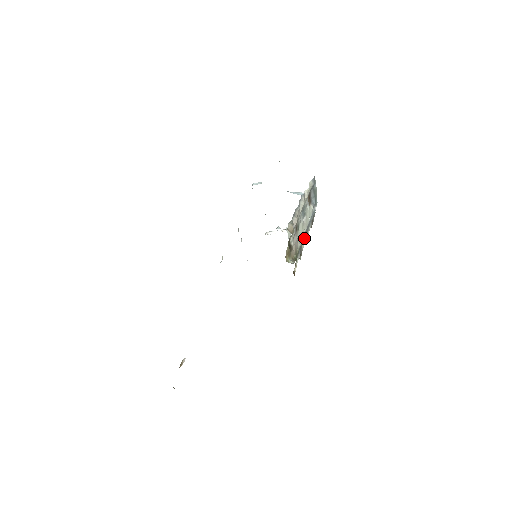
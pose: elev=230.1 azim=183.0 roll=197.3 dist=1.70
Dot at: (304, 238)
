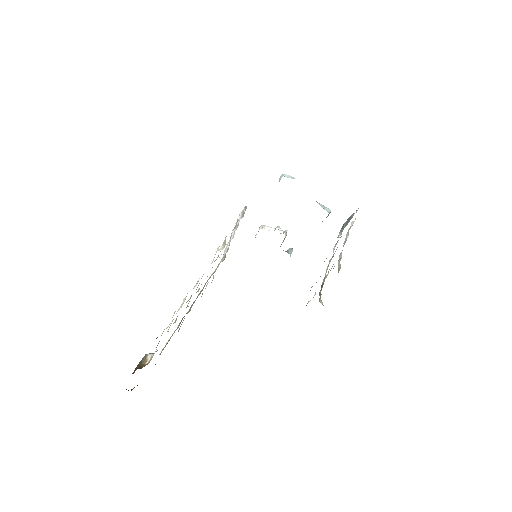
Dot at: occluded
